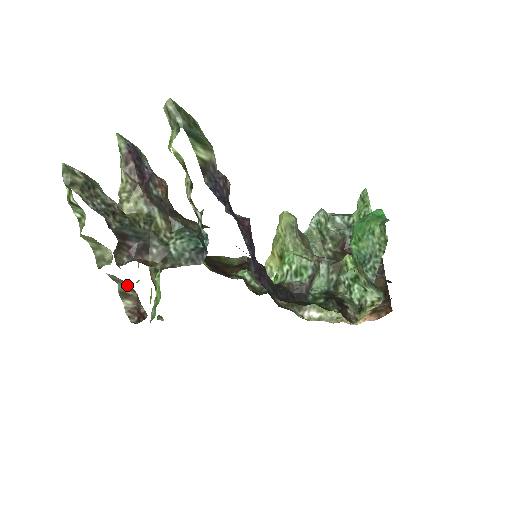
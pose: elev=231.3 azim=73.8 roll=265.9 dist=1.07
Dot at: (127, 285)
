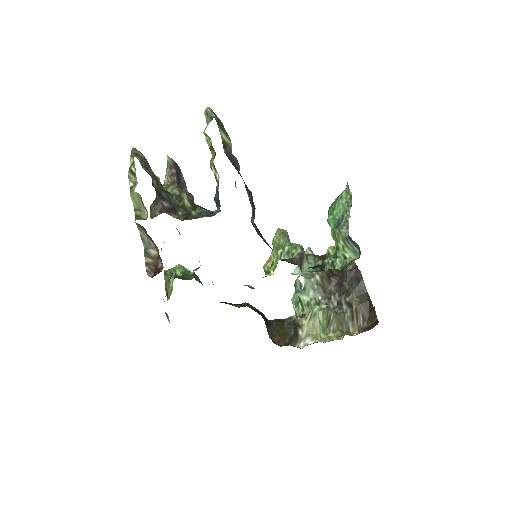
Dot at: (152, 245)
